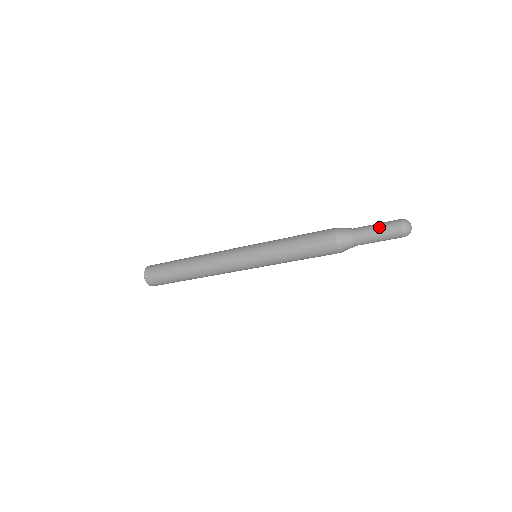
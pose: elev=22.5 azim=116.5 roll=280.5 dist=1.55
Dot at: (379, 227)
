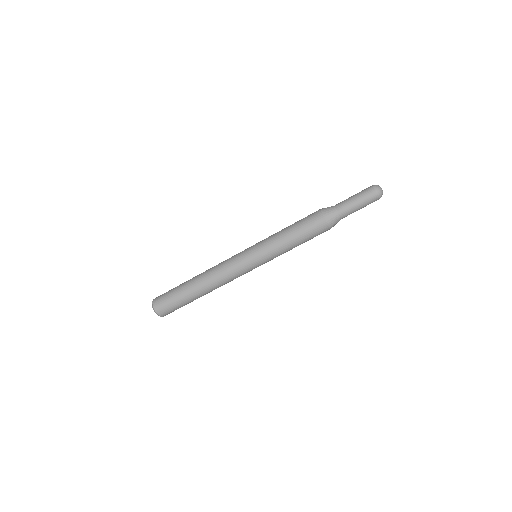
Dot at: occluded
